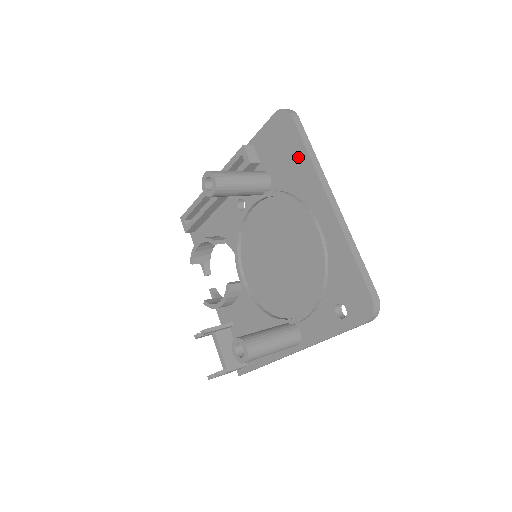
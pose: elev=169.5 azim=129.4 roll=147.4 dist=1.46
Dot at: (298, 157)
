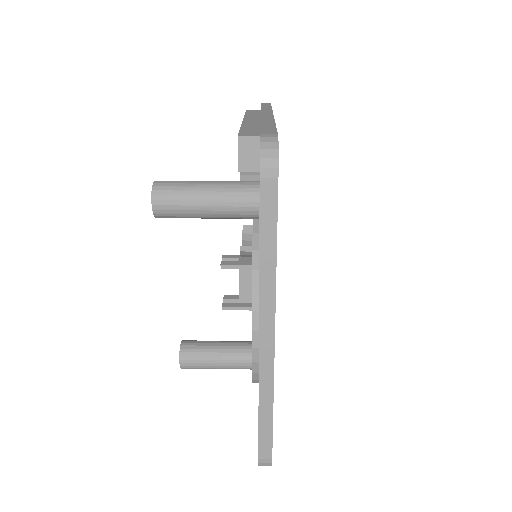
Dot at: occluded
